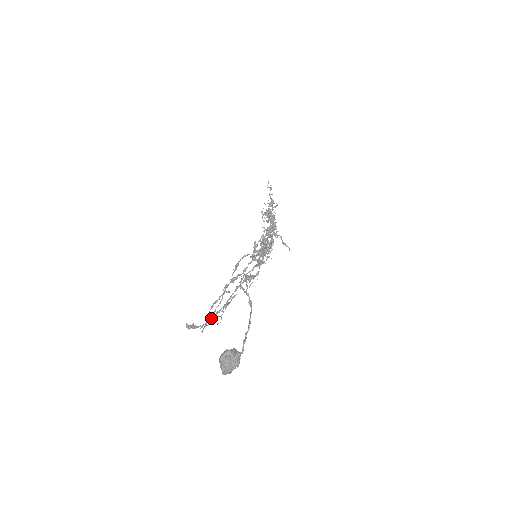
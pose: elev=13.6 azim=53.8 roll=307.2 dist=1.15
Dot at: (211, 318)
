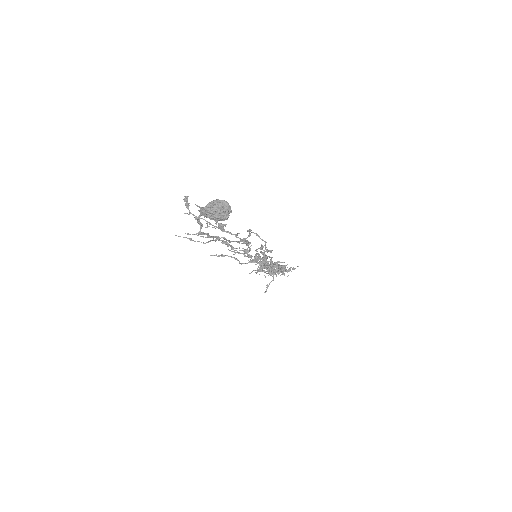
Dot at: occluded
